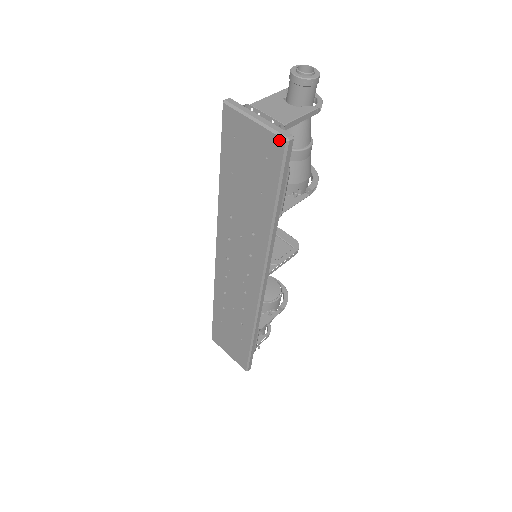
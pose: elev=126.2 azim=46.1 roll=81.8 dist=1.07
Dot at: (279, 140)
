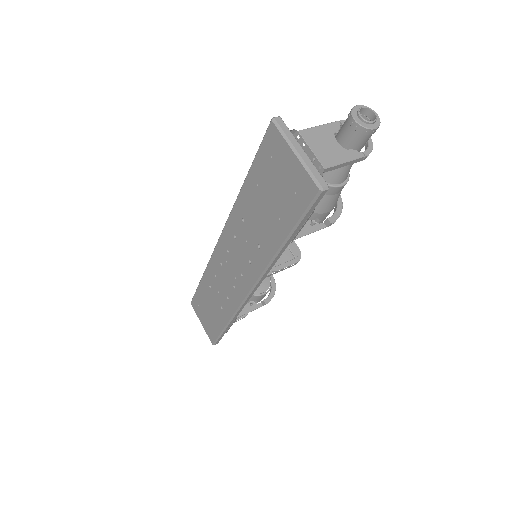
Dot at: (313, 185)
